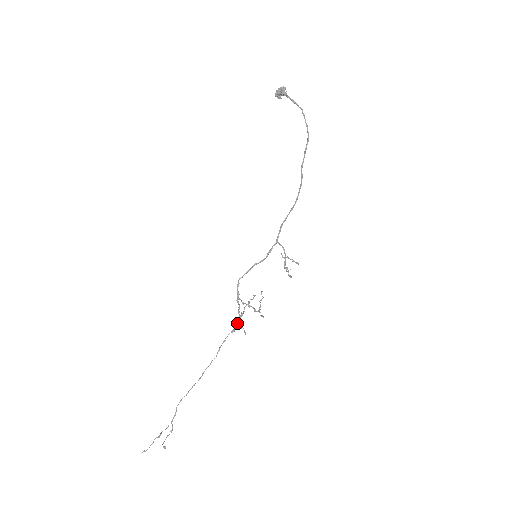
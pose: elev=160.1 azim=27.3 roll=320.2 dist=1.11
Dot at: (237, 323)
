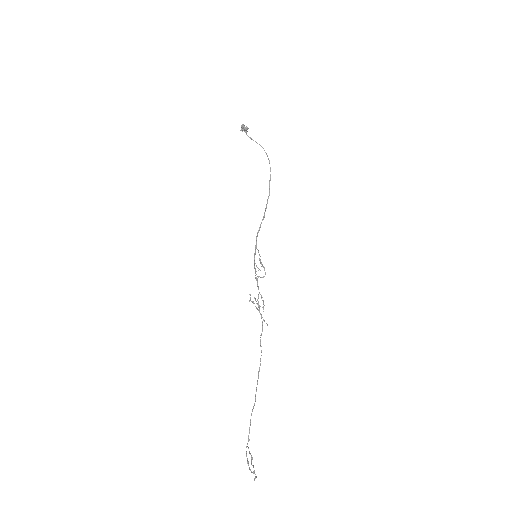
Dot at: (261, 317)
